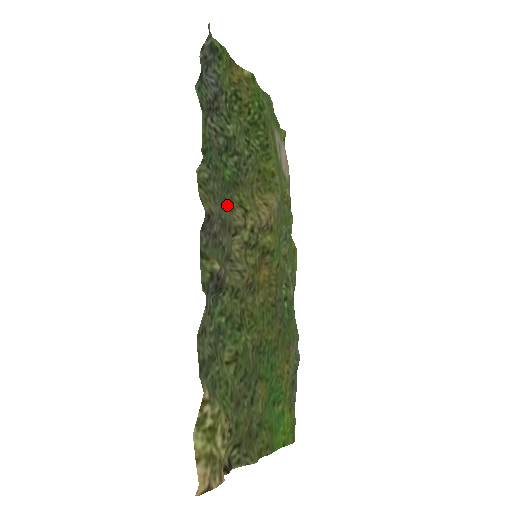
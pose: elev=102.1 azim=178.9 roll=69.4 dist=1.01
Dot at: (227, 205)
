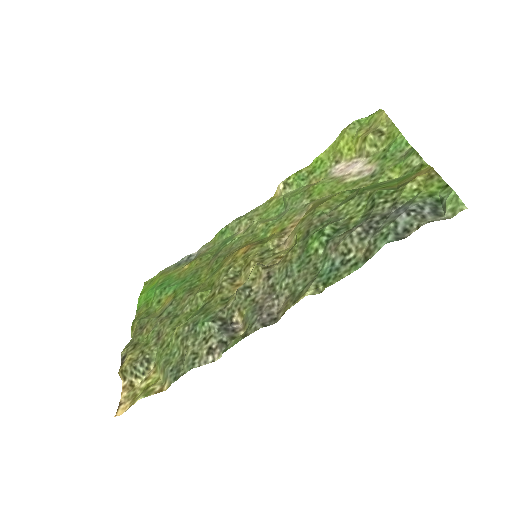
Dot at: (287, 262)
